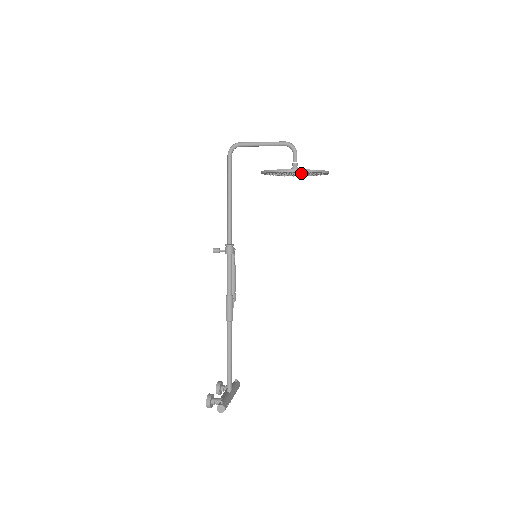
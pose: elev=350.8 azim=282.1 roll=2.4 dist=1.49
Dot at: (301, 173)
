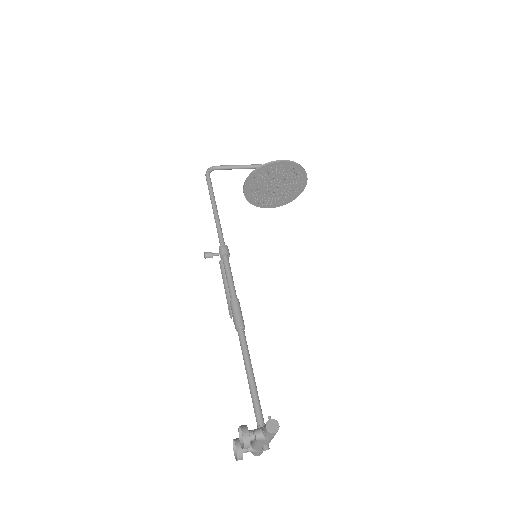
Dot at: (284, 179)
